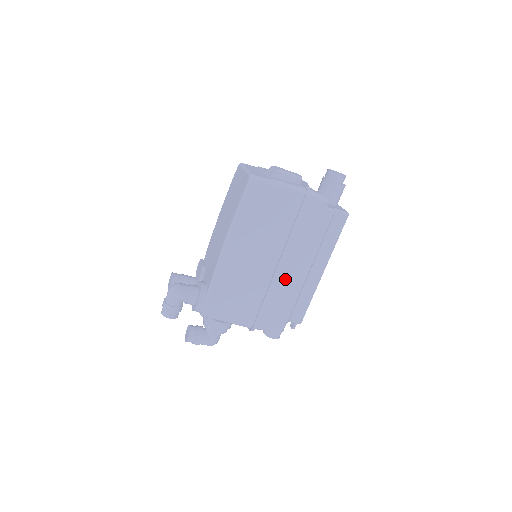
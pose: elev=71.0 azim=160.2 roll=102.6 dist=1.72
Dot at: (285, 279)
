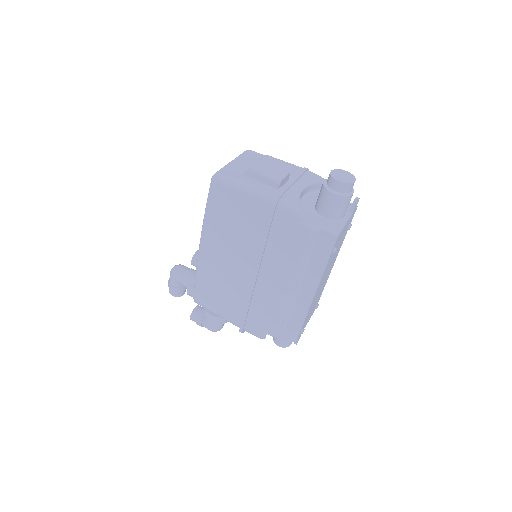
Dot at: (265, 292)
